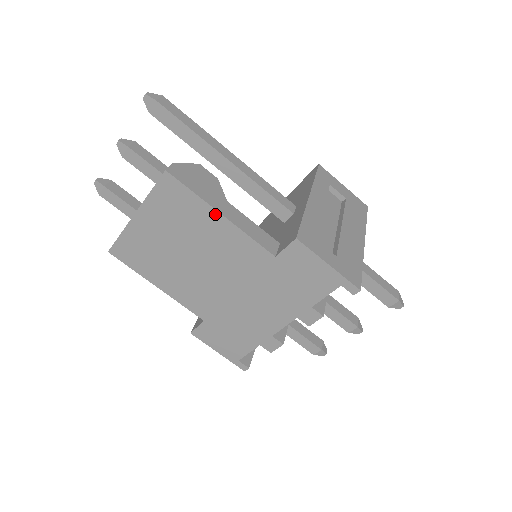
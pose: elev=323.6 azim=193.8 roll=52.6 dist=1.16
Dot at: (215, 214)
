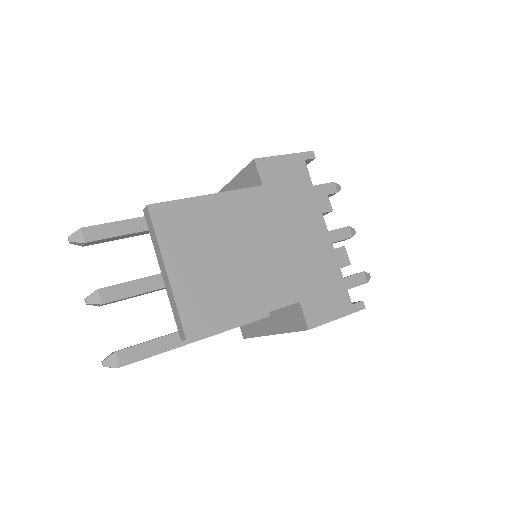
Dot at: (205, 199)
